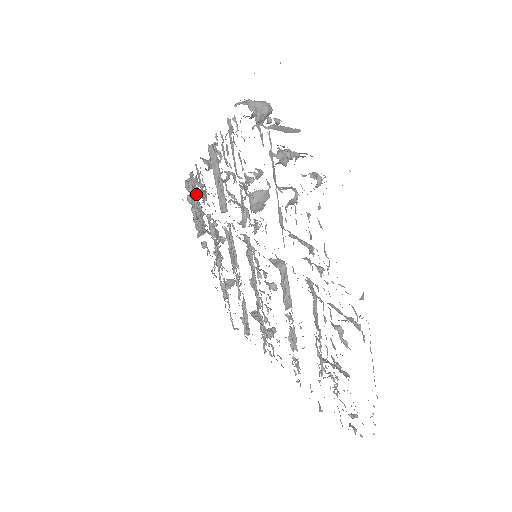
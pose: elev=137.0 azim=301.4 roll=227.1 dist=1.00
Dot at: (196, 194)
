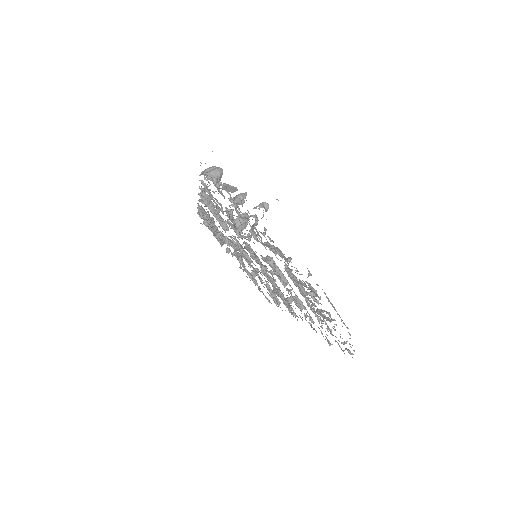
Dot at: occluded
